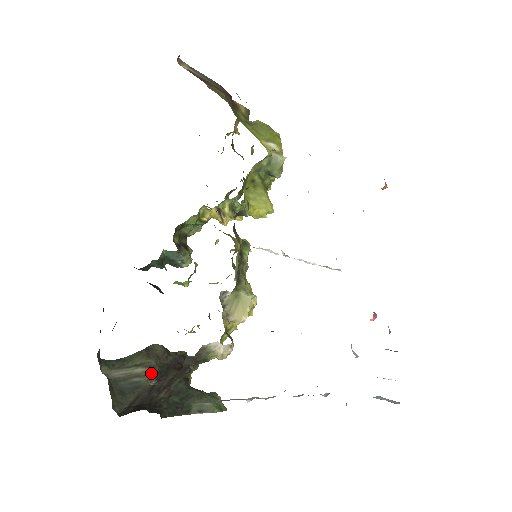
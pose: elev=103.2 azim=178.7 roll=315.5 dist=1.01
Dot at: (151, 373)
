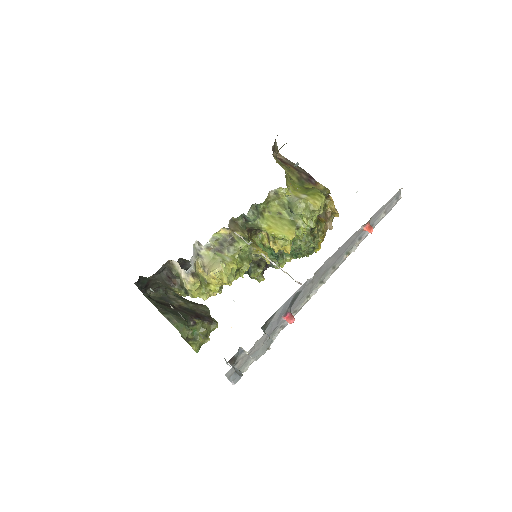
Dot at: (182, 305)
